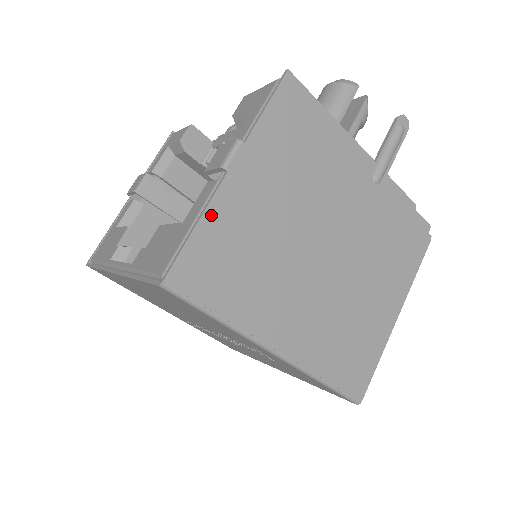
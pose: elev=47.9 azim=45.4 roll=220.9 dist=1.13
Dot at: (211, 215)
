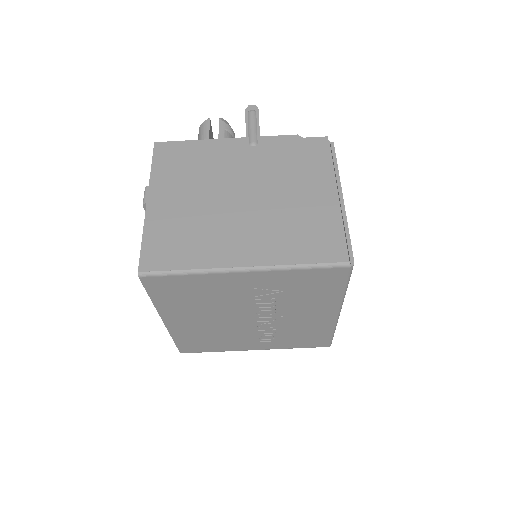
Dot at: (149, 227)
